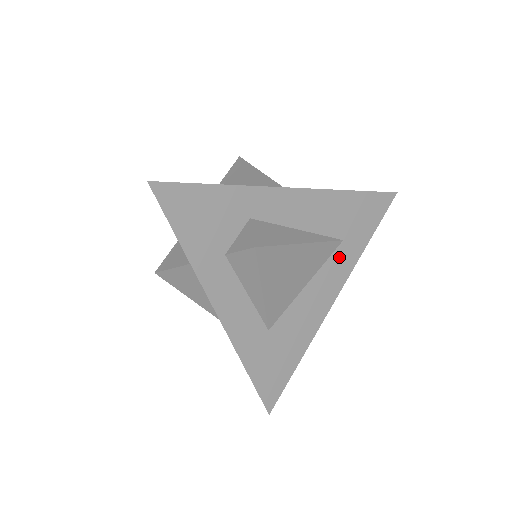
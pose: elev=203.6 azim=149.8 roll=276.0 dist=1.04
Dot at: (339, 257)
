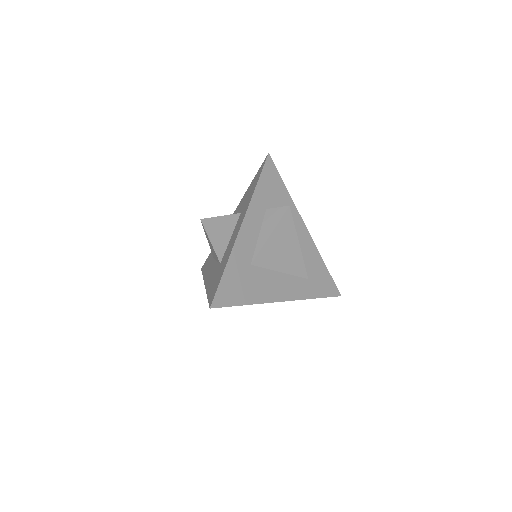
Dot at: (301, 284)
